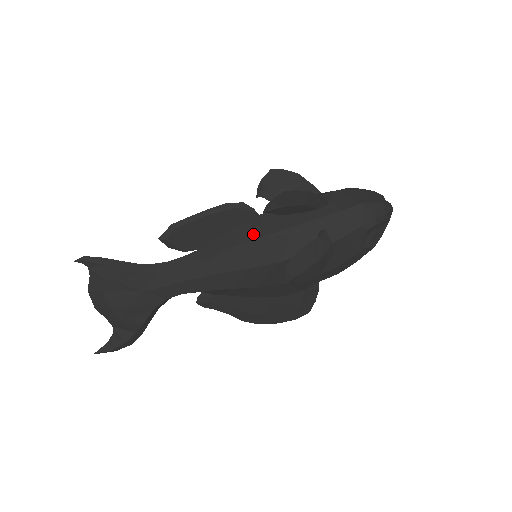
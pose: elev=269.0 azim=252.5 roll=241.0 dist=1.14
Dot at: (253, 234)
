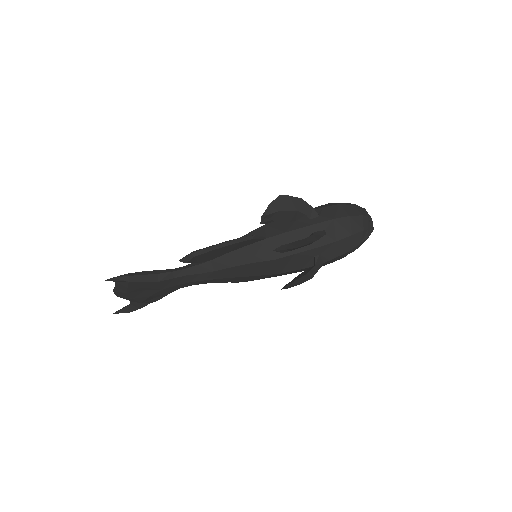
Dot at: (261, 256)
